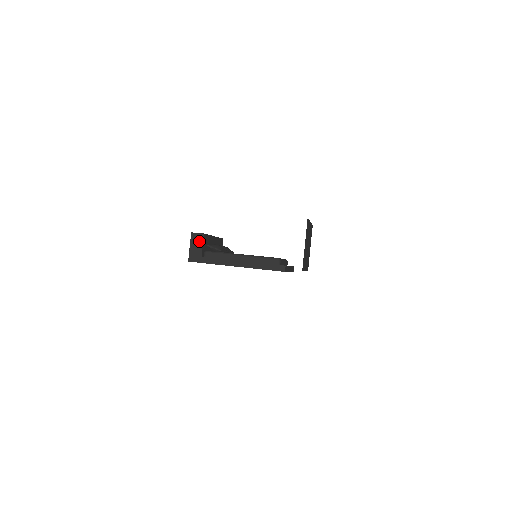
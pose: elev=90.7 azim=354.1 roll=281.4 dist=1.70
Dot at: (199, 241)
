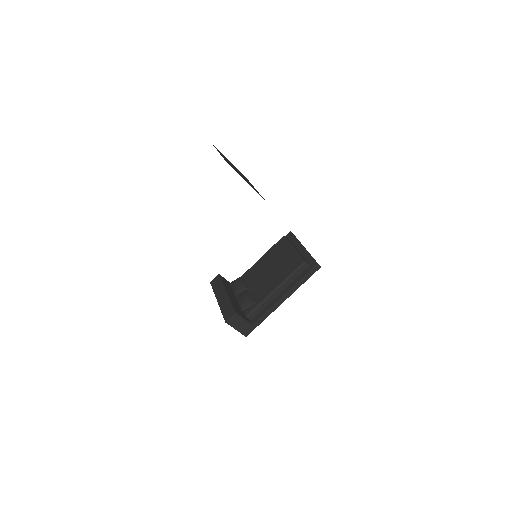
Dot at: (238, 320)
